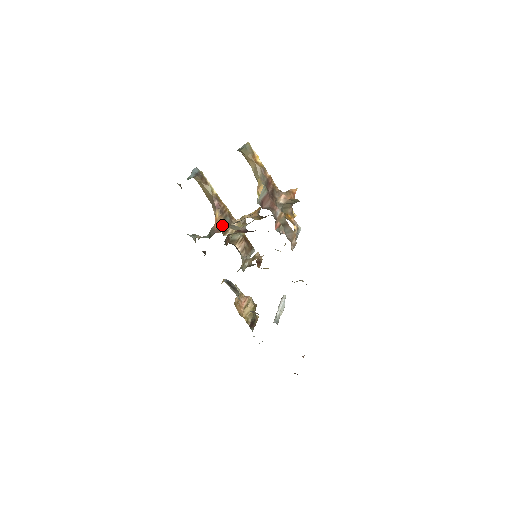
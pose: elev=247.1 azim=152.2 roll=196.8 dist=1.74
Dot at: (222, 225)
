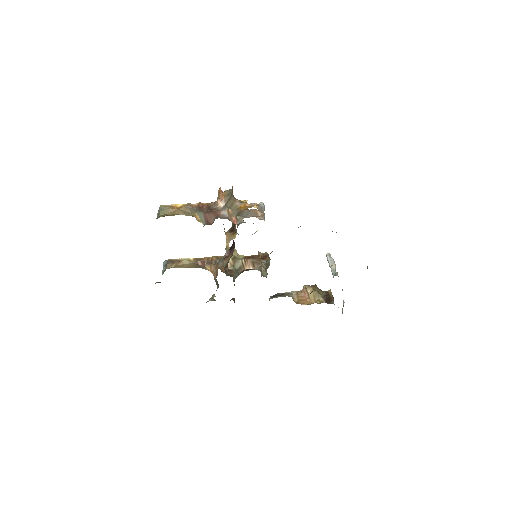
Dot at: (215, 269)
